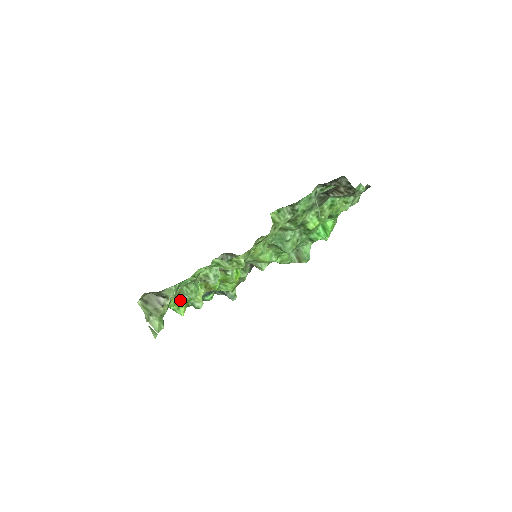
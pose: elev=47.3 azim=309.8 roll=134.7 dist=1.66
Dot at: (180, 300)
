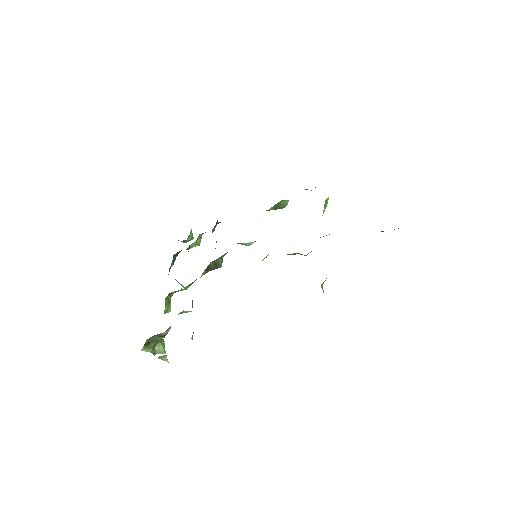
Dot at: (166, 305)
